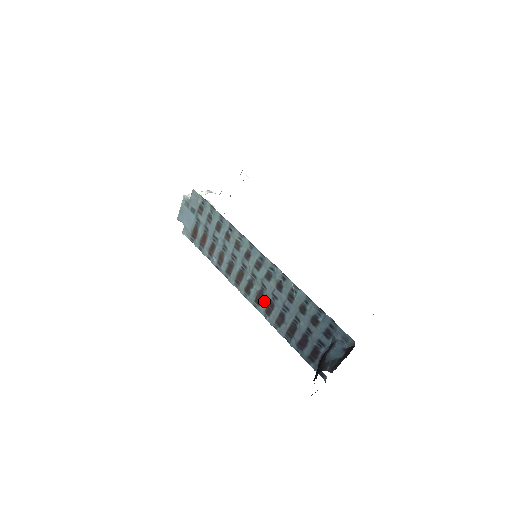
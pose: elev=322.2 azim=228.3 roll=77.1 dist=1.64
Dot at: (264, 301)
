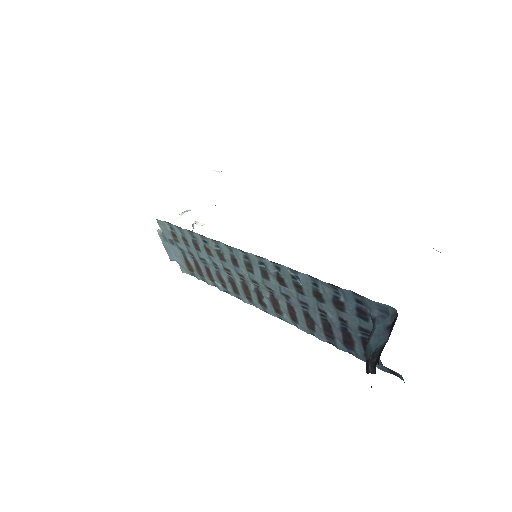
Dot at: (282, 307)
